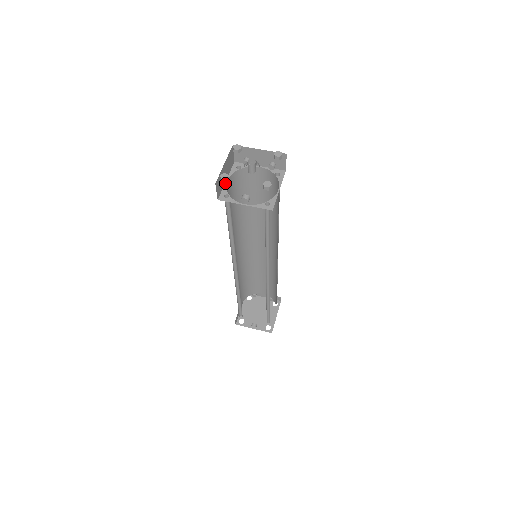
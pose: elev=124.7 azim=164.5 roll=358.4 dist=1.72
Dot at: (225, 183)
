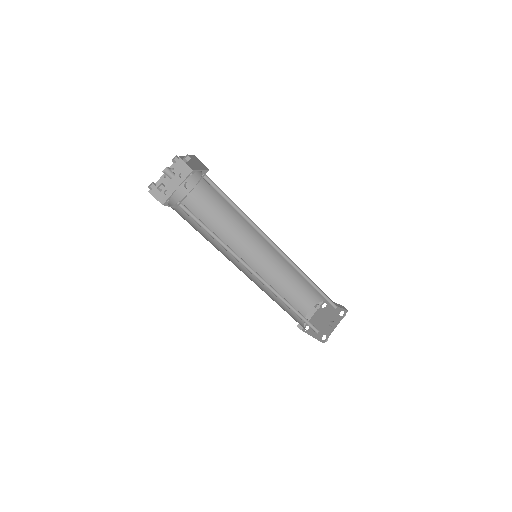
Dot at: occluded
